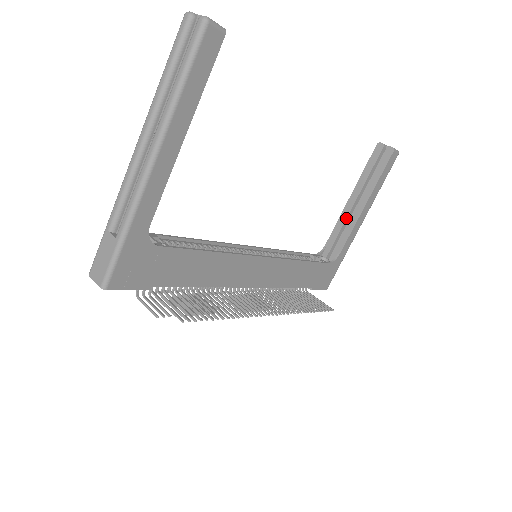
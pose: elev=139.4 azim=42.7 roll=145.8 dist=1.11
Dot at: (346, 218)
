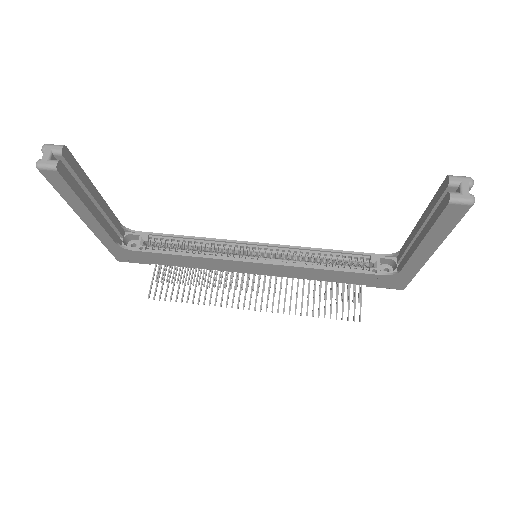
Dot at: (411, 240)
